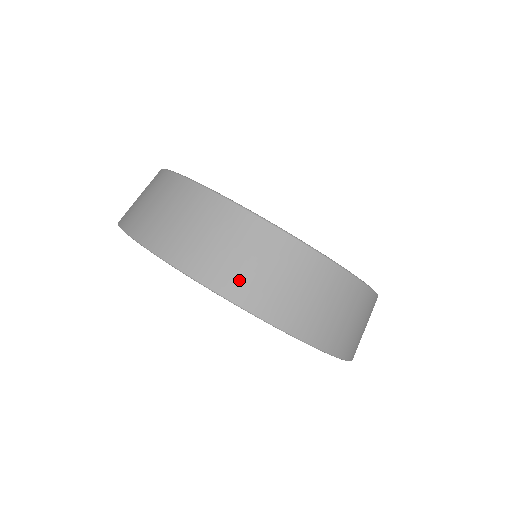
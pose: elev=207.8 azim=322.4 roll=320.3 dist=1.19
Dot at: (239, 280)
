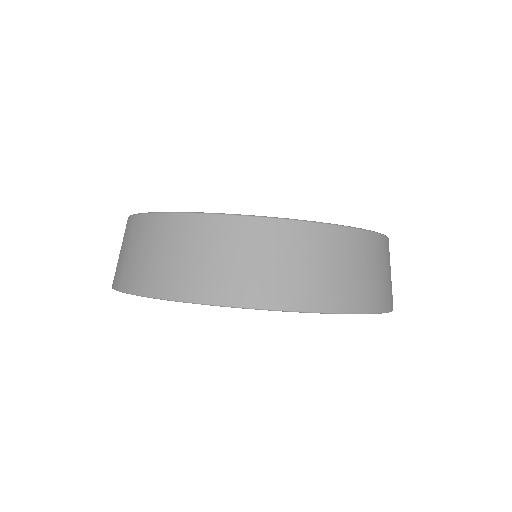
Dot at: (136, 273)
